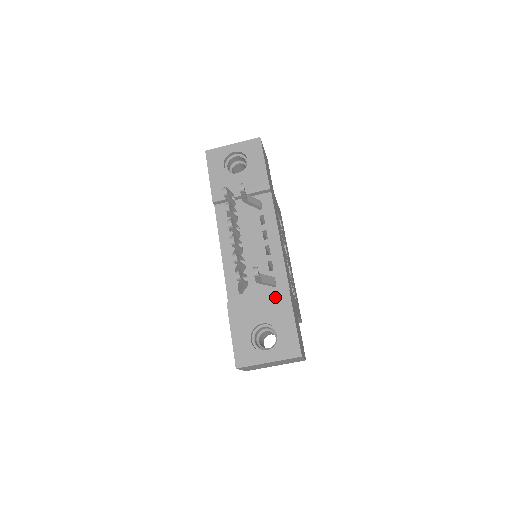
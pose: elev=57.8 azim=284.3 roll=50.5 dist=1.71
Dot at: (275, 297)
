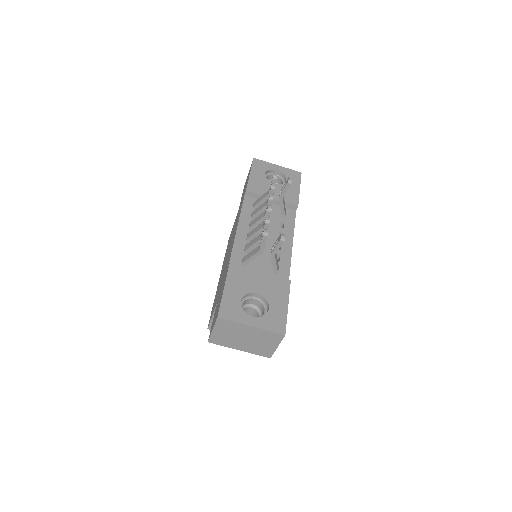
Dot at: (276, 279)
